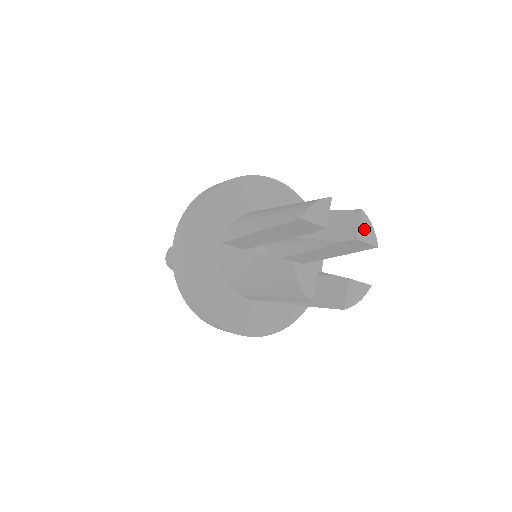
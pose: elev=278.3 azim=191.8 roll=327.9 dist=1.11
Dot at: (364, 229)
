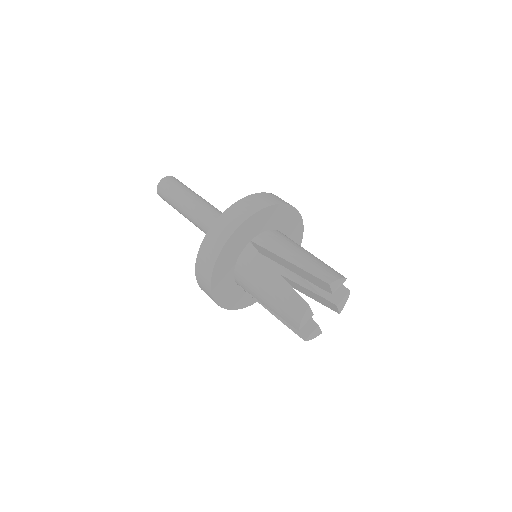
Dot at: (343, 302)
